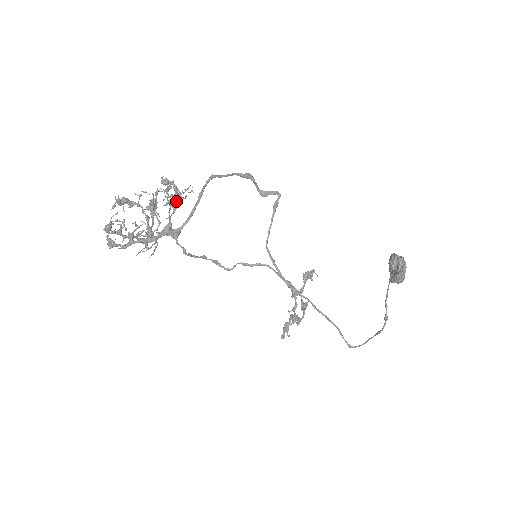
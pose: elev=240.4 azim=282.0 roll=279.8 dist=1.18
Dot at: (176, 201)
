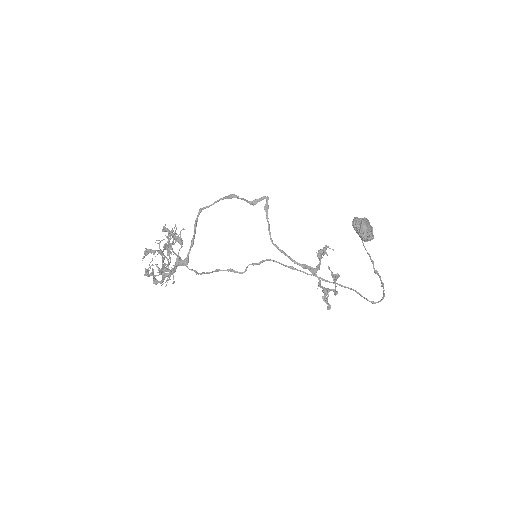
Dot at: (173, 241)
